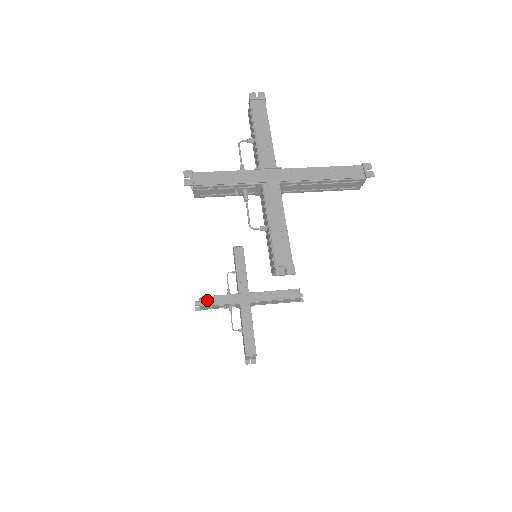
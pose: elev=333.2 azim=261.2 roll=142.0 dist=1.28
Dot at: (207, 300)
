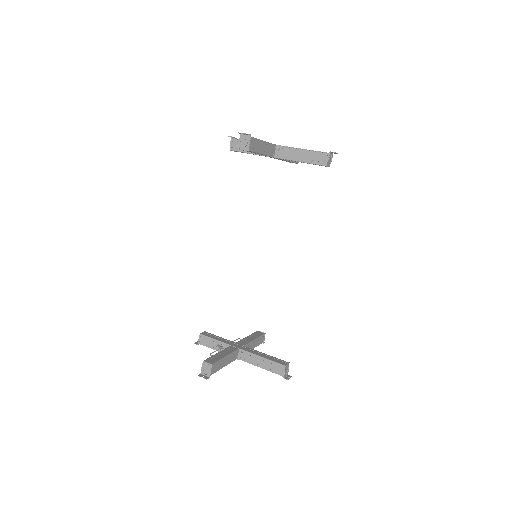
Dot at: (208, 334)
